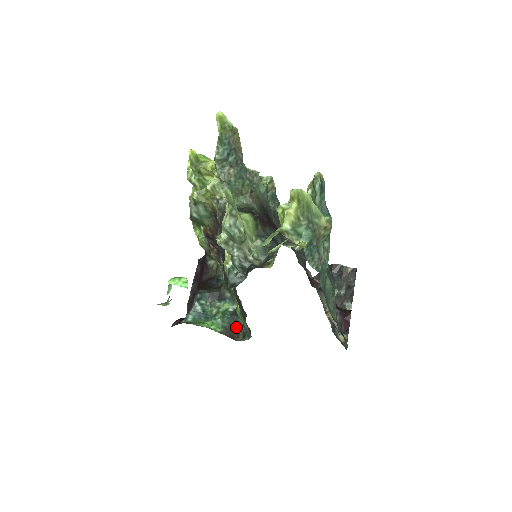
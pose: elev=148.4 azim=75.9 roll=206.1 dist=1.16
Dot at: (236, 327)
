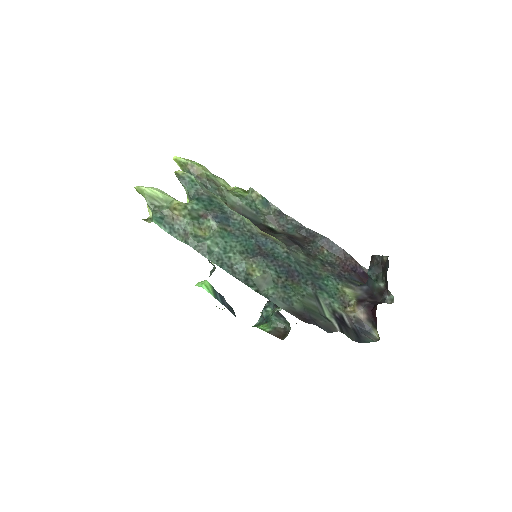
Dot at: (287, 328)
